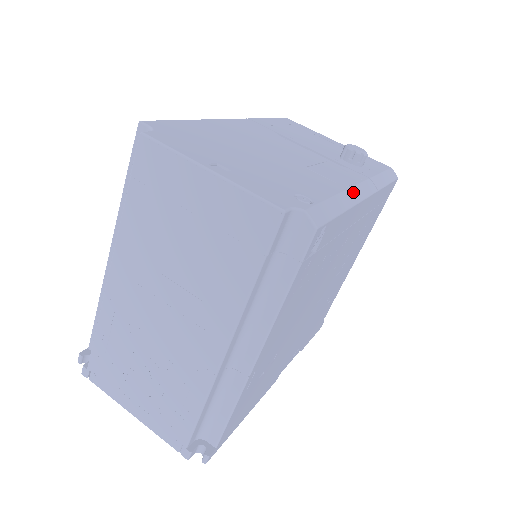
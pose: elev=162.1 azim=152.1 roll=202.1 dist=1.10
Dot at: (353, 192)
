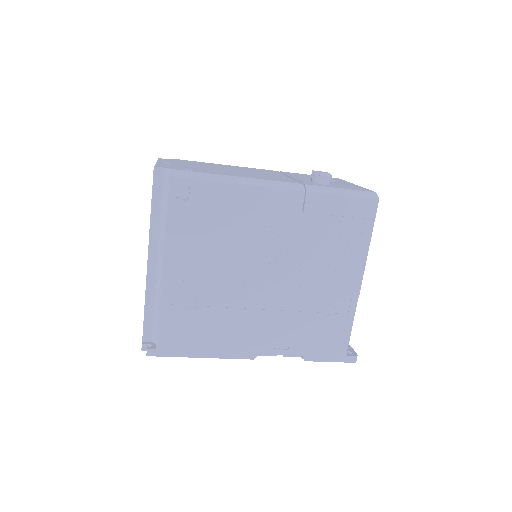
Dot at: (253, 180)
